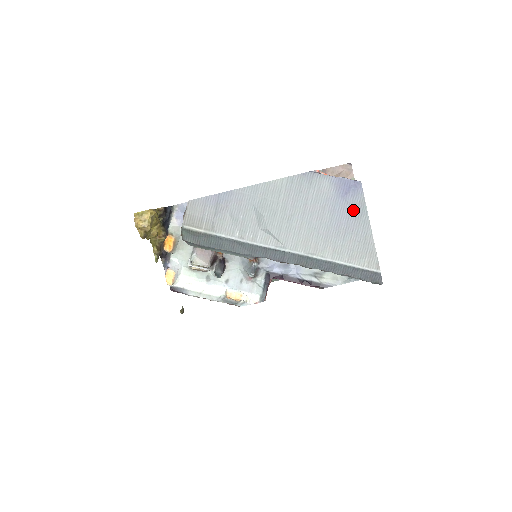
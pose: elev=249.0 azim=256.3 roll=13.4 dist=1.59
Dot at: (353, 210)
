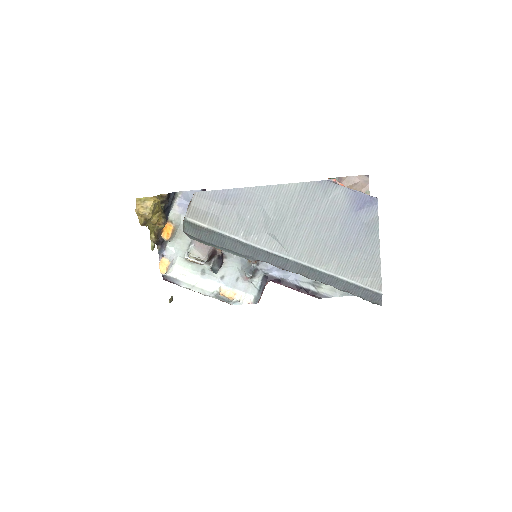
Dot at: (365, 227)
